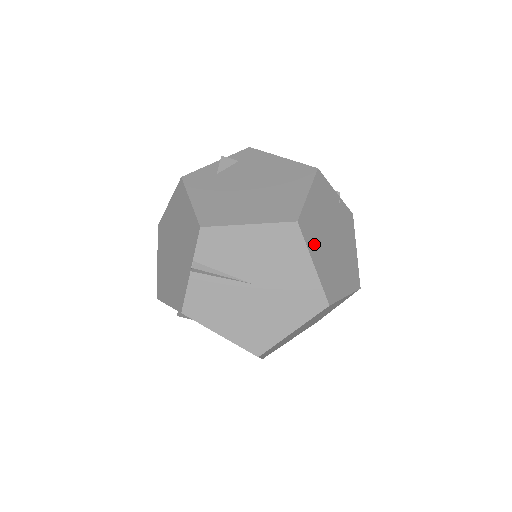
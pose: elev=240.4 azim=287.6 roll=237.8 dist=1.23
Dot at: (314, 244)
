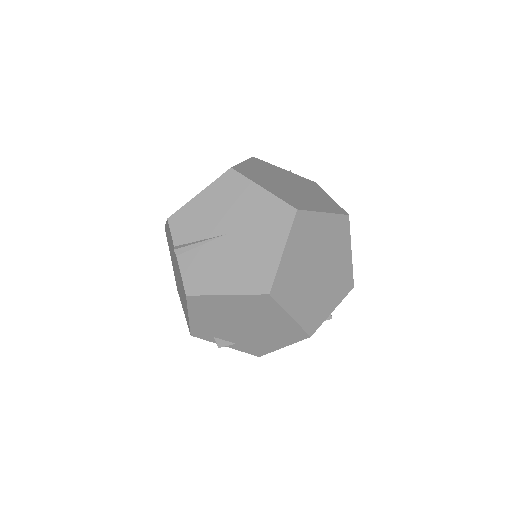
Dot at: (260, 181)
